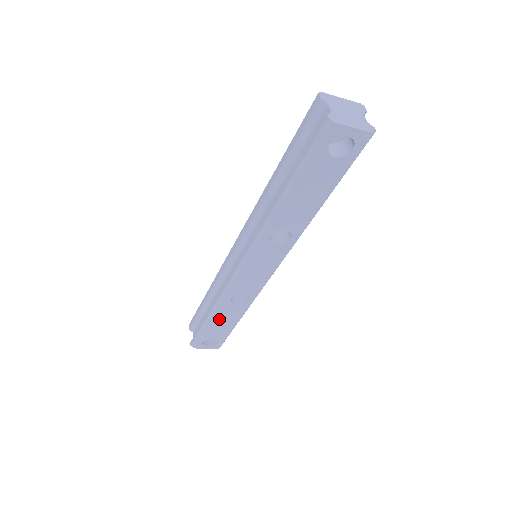
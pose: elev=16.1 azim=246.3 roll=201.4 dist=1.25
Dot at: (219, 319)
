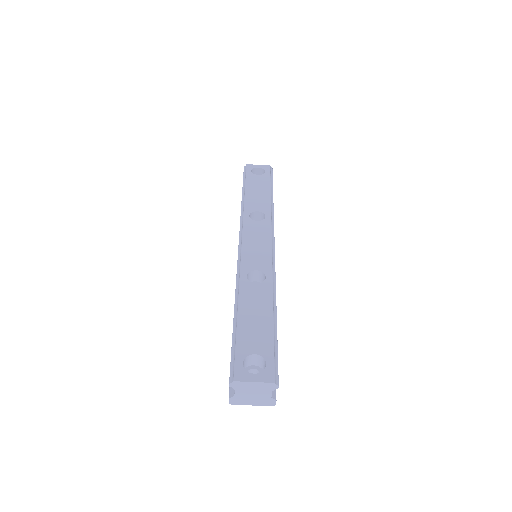
Dot at: (247, 312)
